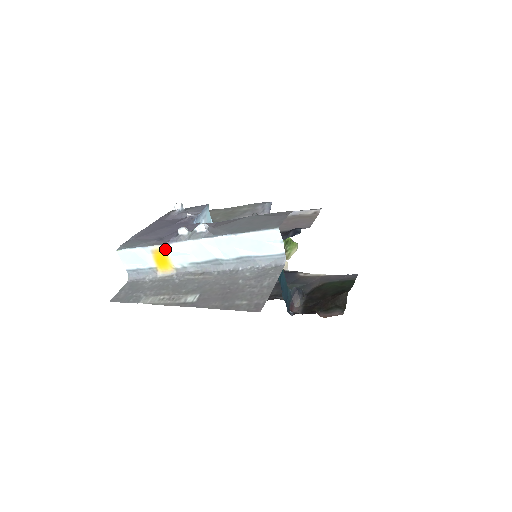
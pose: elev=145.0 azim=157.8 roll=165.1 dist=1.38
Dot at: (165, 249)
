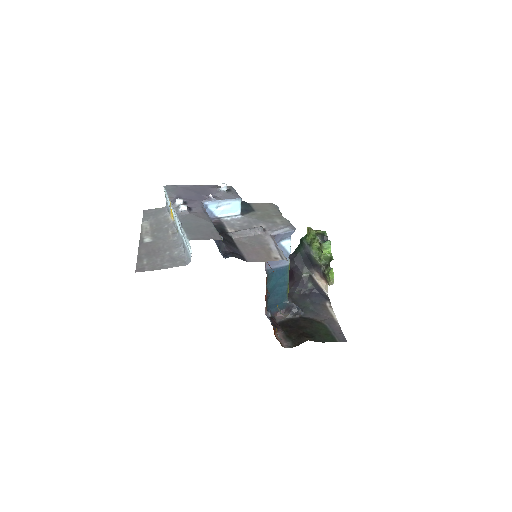
Dot at: occluded
